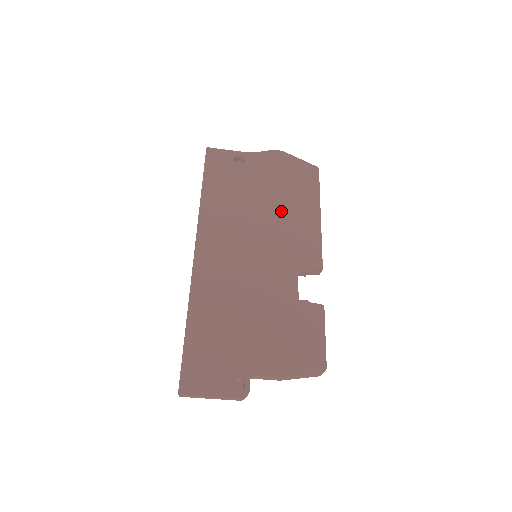
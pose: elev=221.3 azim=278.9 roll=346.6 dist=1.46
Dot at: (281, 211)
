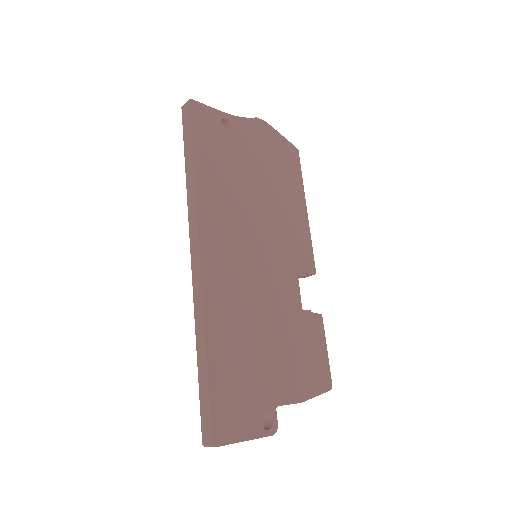
Dot at: (274, 200)
